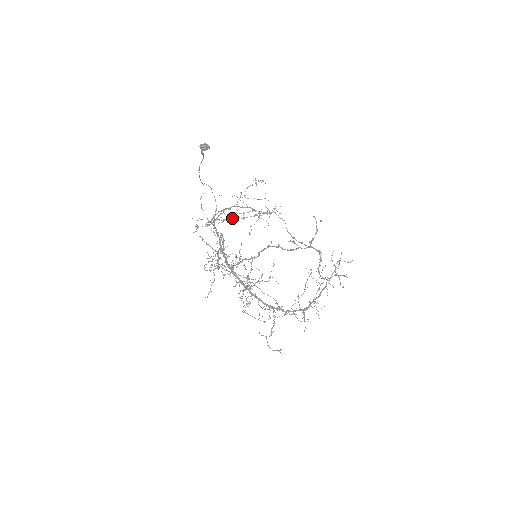
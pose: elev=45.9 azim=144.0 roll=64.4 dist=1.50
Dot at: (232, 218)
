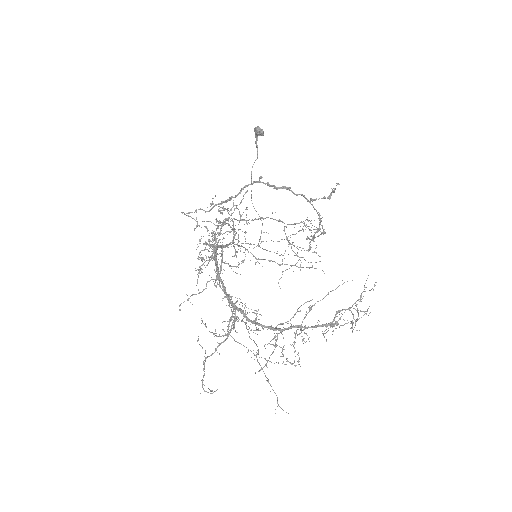
Dot at: (268, 260)
